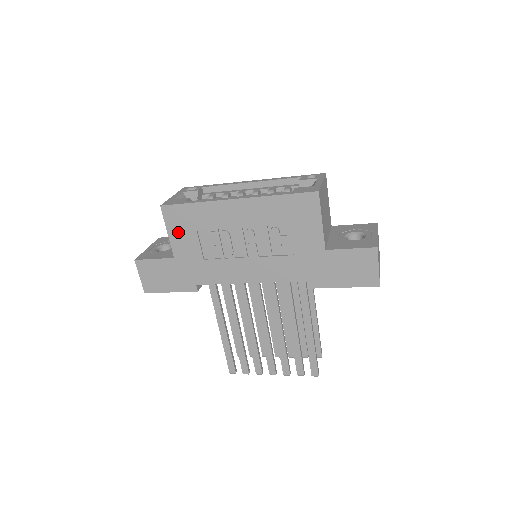
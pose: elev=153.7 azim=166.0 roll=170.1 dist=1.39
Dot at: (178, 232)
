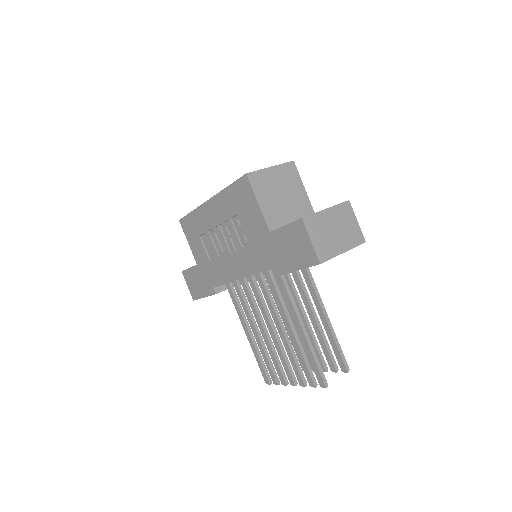
Dot at: (192, 240)
